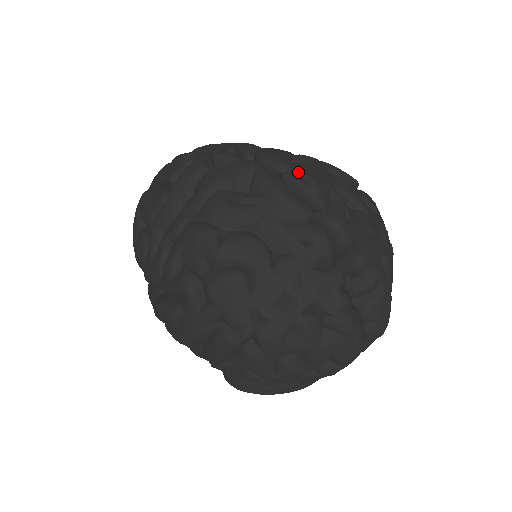
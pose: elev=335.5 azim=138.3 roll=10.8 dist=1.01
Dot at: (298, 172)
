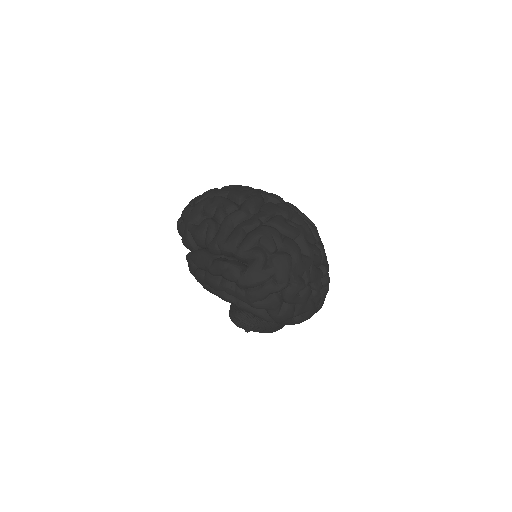
Dot at: (310, 220)
